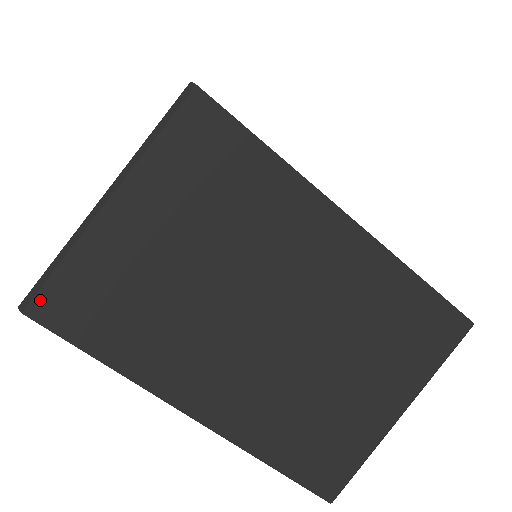
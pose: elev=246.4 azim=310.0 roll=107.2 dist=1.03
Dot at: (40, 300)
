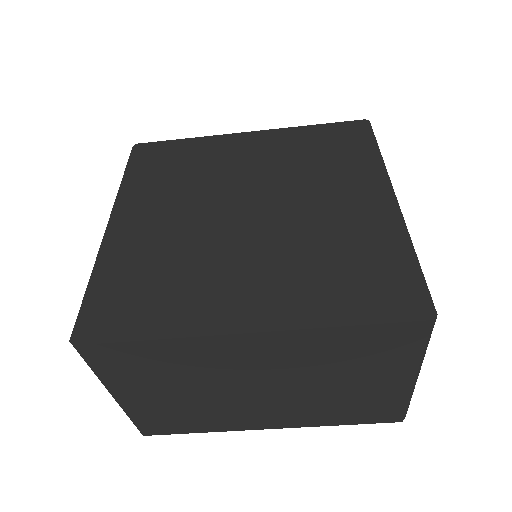
Dot at: (143, 431)
